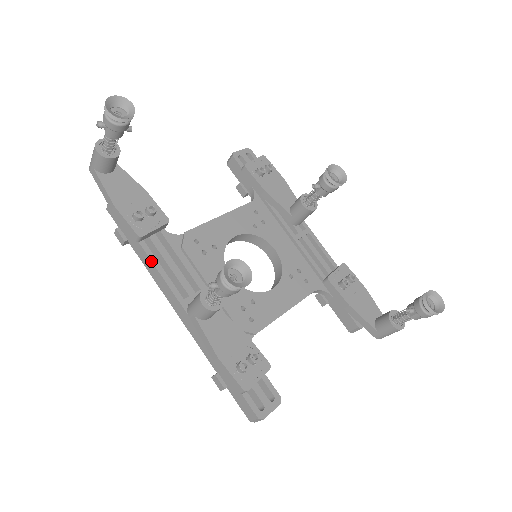
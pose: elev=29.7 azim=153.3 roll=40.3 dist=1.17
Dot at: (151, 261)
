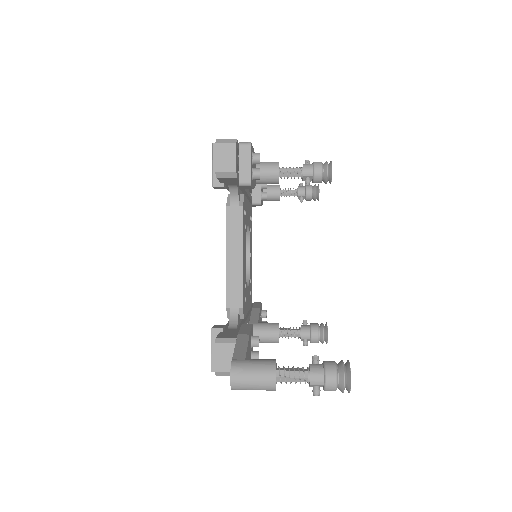
Dot at: occluded
